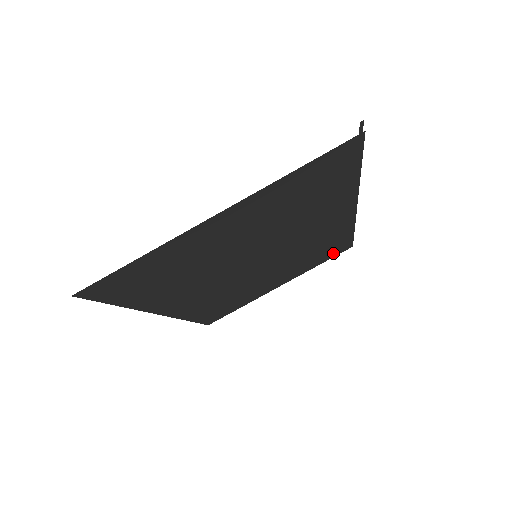
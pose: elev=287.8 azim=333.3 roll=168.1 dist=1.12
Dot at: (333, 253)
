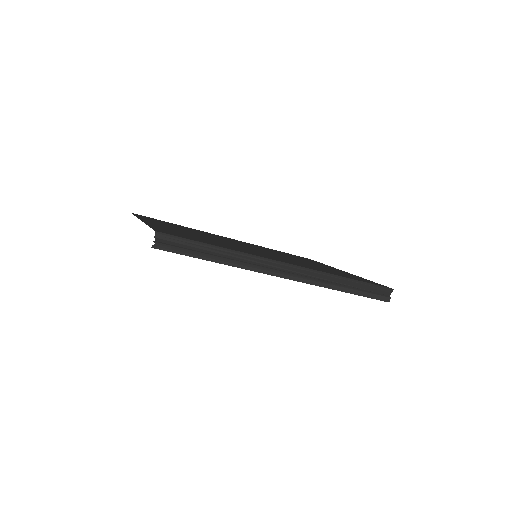
Dot at: occluded
